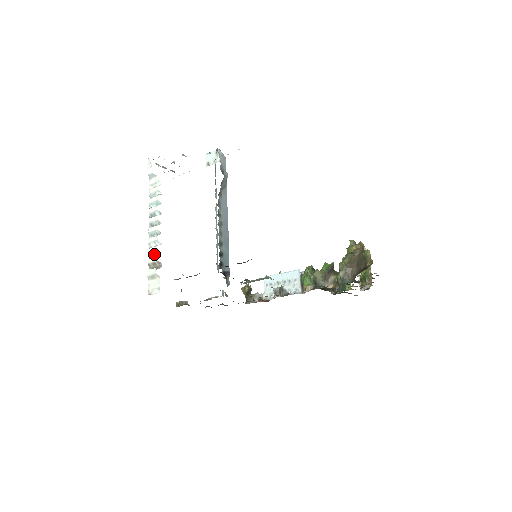
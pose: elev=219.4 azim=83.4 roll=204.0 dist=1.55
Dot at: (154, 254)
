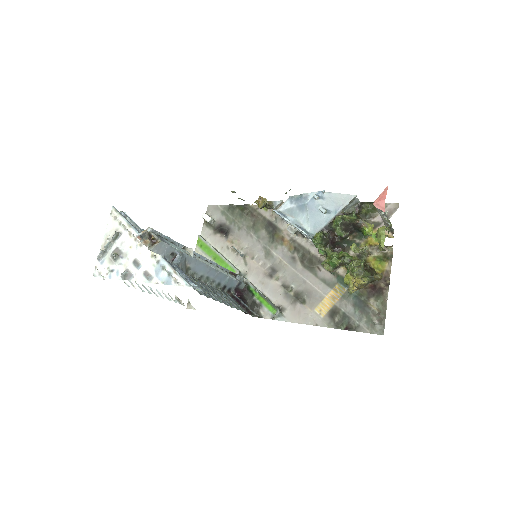
Dot at: (171, 298)
